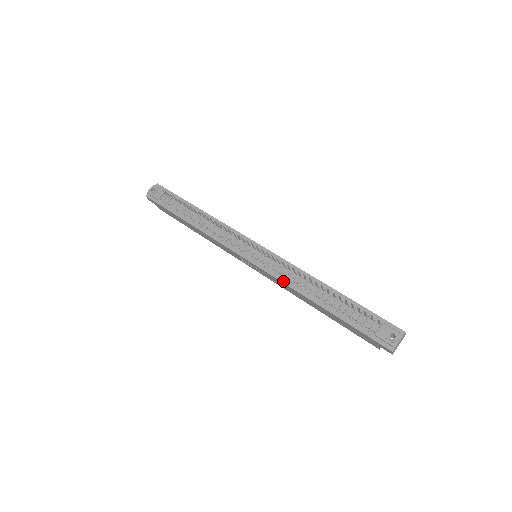
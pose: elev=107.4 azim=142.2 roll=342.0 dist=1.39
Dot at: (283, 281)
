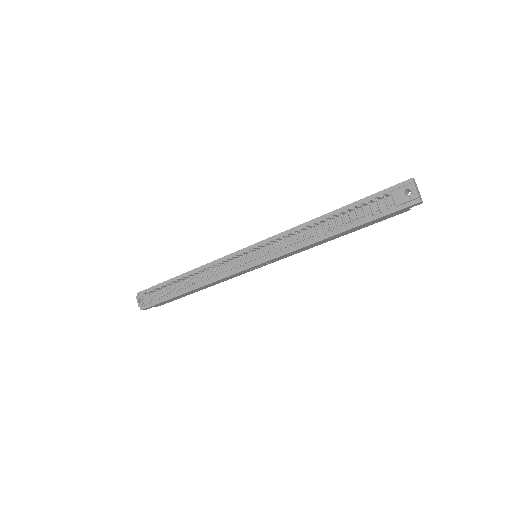
Dot at: (293, 250)
